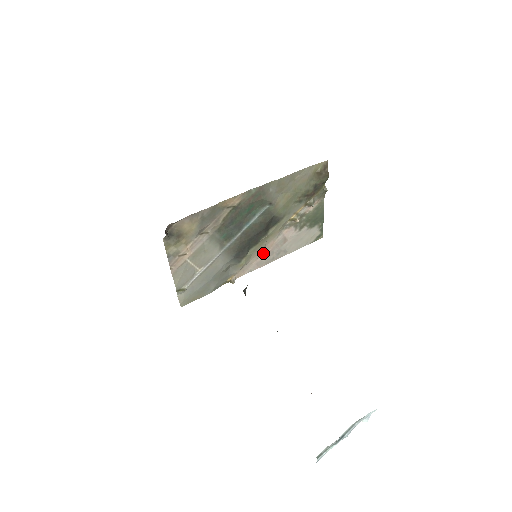
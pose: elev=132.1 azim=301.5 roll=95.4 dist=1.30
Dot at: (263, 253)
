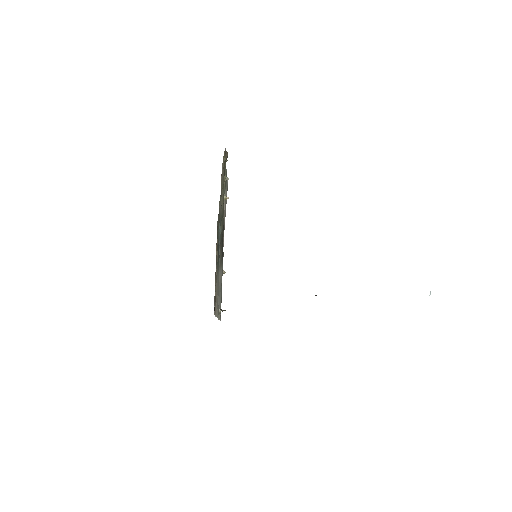
Dot at: occluded
